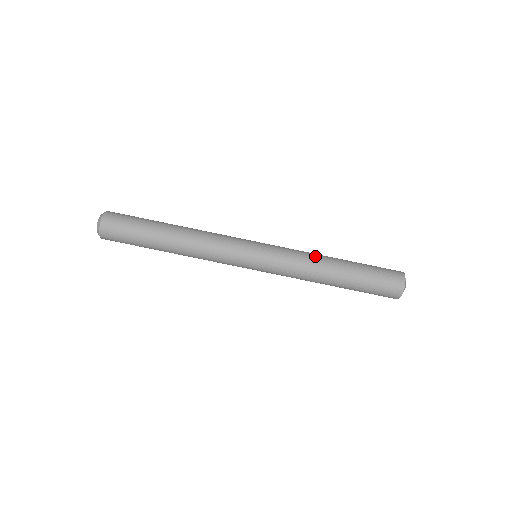
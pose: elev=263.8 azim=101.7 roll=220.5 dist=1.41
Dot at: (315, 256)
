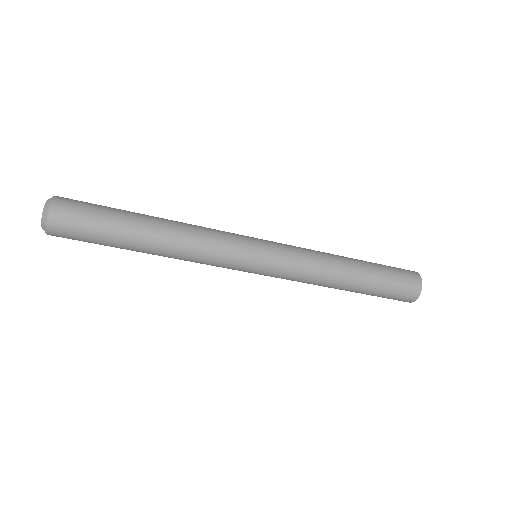
Dot at: (328, 268)
